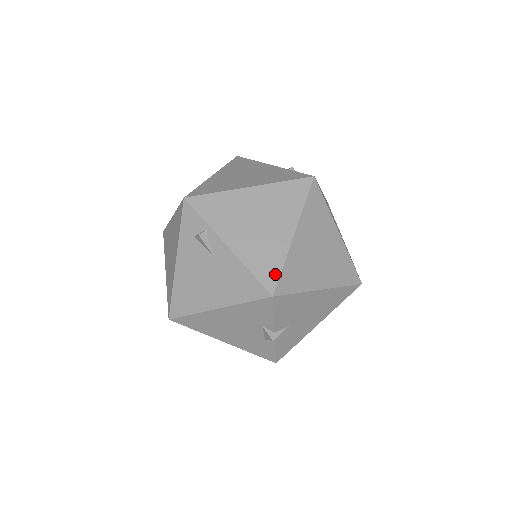
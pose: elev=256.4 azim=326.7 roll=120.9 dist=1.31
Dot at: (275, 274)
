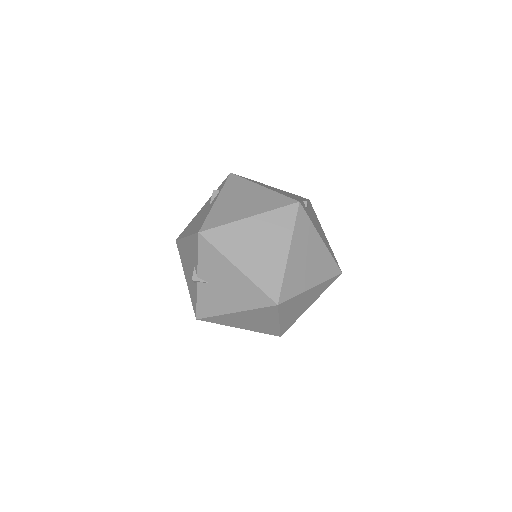
Dot at: (214, 225)
